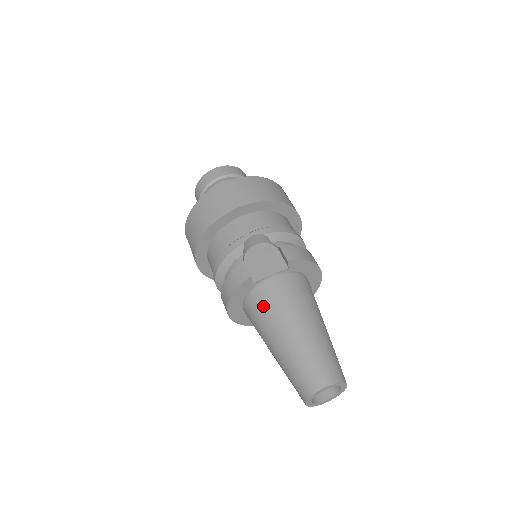
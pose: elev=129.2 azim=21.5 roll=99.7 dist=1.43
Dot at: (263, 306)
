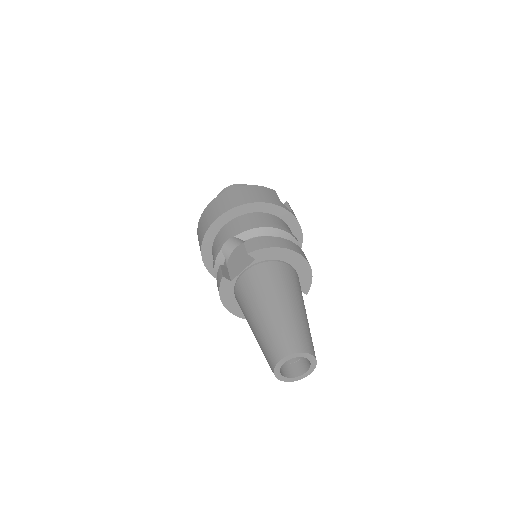
Dot at: (241, 299)
